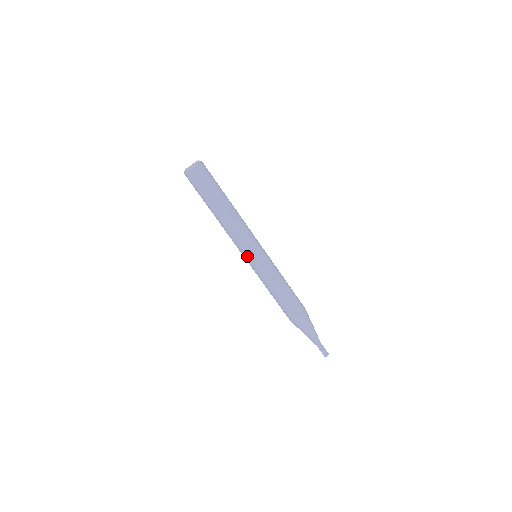
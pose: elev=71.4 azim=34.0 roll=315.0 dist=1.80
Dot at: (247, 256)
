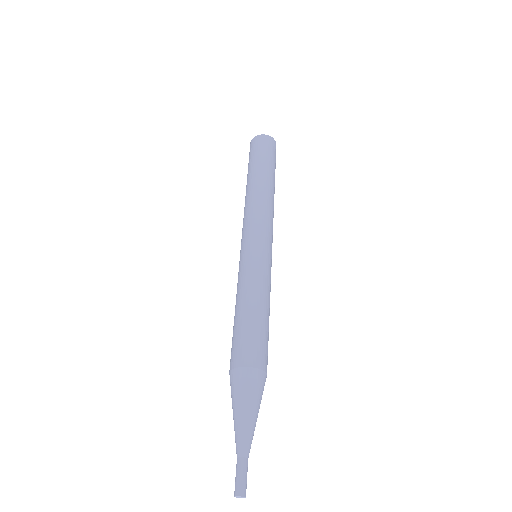
Dot at: (244, 241)
